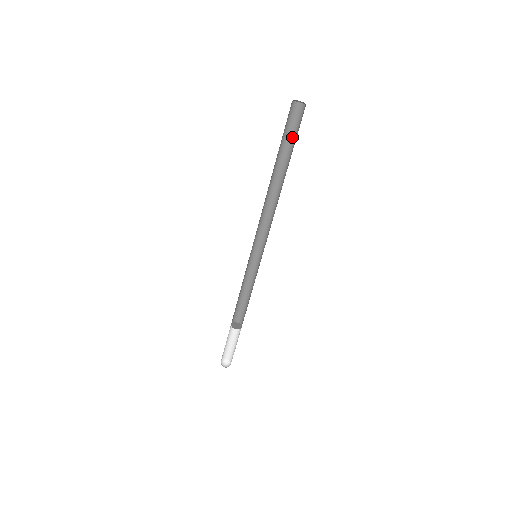
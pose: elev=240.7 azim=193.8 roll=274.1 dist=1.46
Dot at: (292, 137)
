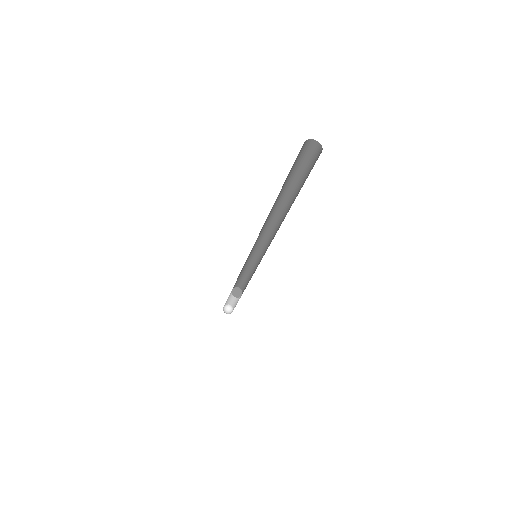
Dot at: (306, 175)
